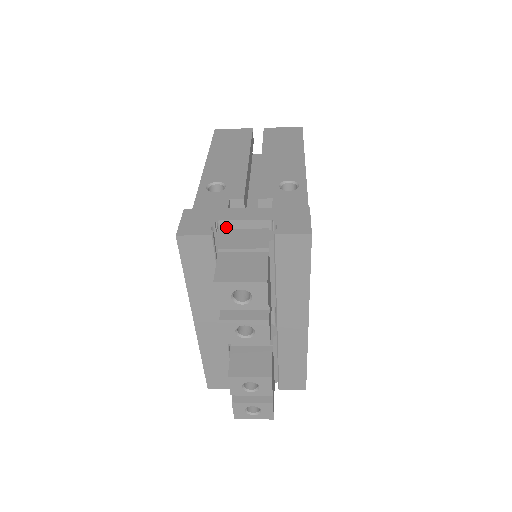
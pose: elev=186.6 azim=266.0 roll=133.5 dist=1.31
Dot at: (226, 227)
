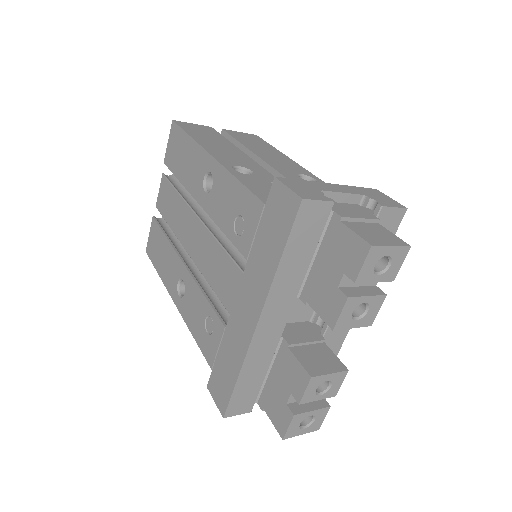
Dot at: occluded
